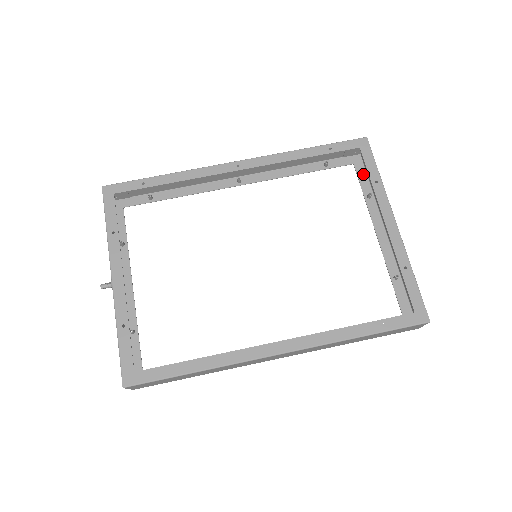
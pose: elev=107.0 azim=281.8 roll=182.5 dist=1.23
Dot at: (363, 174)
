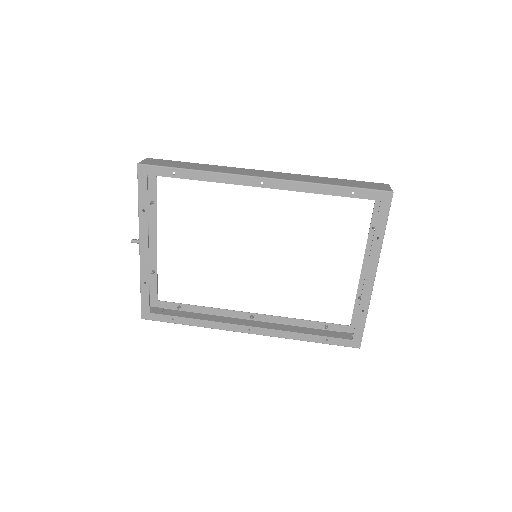
Dot at: occluded
